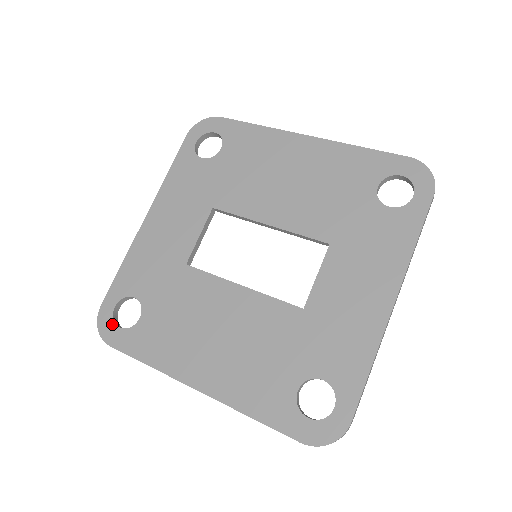
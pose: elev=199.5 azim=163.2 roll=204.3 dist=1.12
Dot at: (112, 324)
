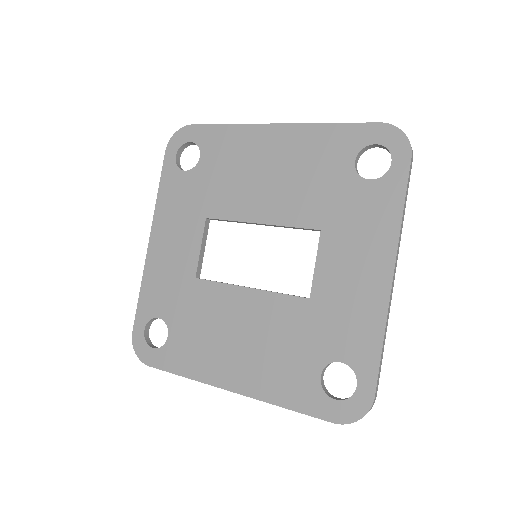
Dot at: (146, 346)
